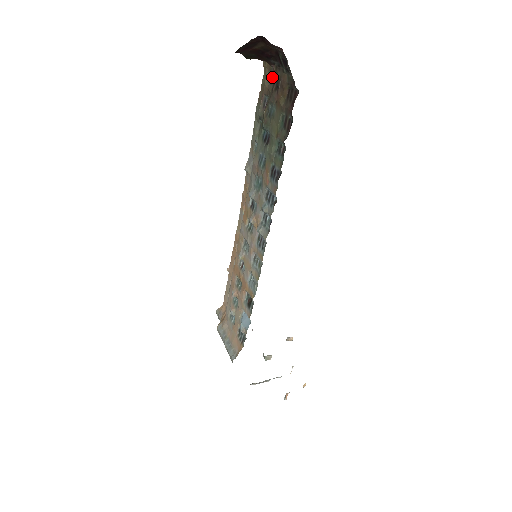
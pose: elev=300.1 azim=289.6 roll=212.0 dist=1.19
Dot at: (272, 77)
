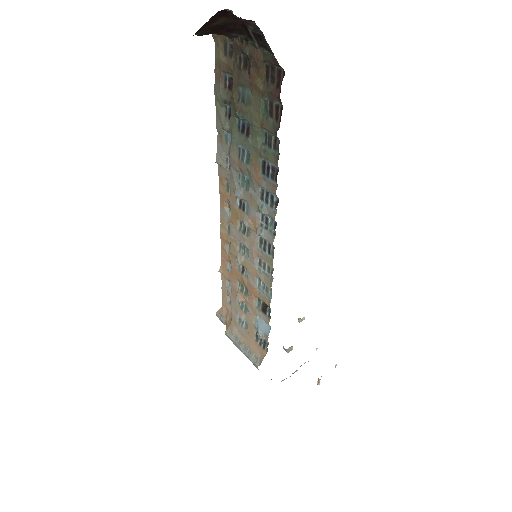
Dot at: (229, 49)
